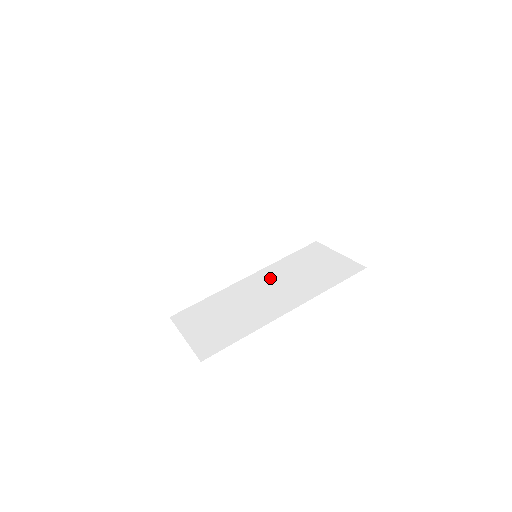
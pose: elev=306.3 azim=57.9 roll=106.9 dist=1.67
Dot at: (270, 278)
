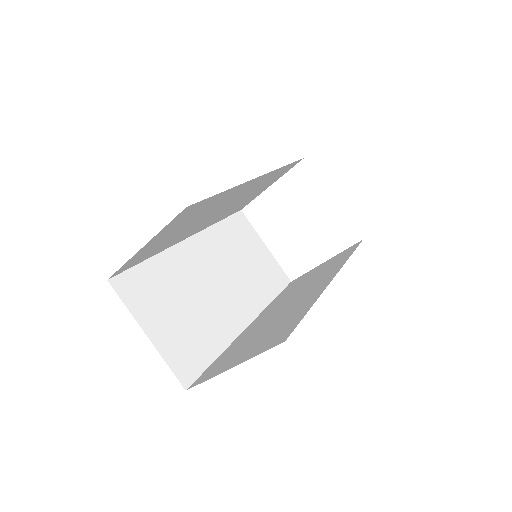
Dot at: (278, 304)
